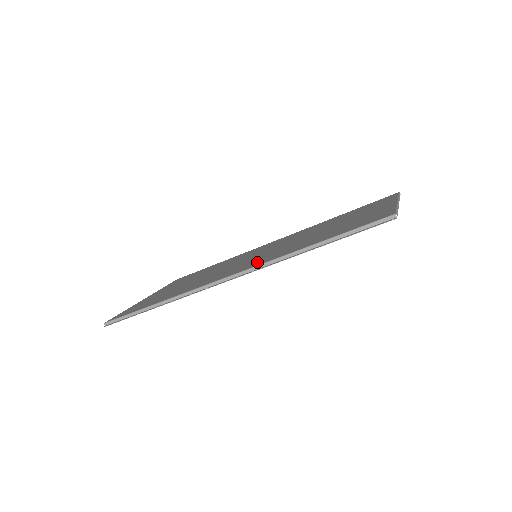
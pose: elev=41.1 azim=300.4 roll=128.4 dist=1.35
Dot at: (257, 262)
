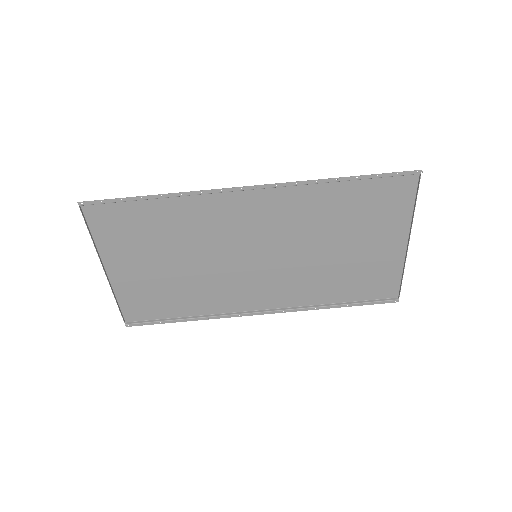
Dot at: (276, 204)
